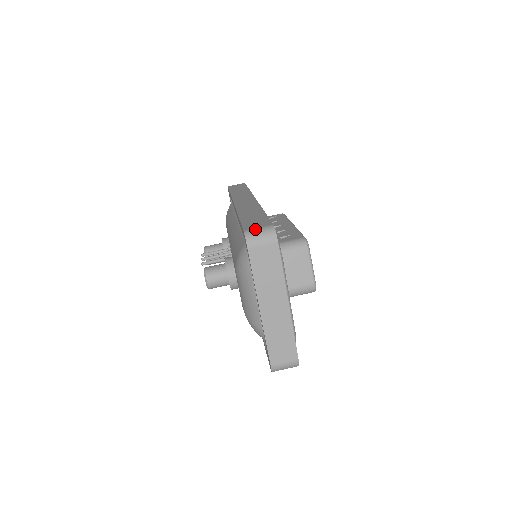
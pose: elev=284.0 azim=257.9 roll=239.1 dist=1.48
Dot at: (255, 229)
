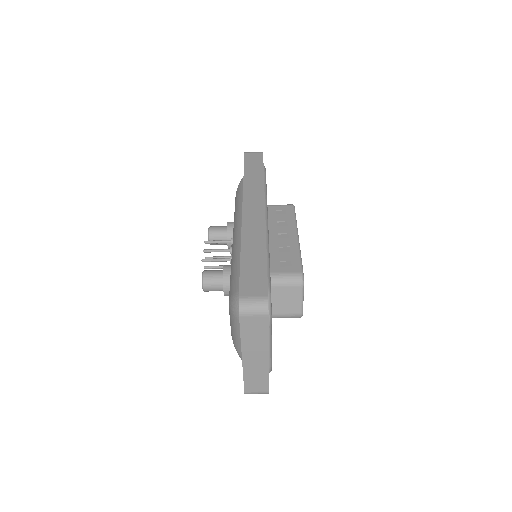
Dot at: (250, 299)
